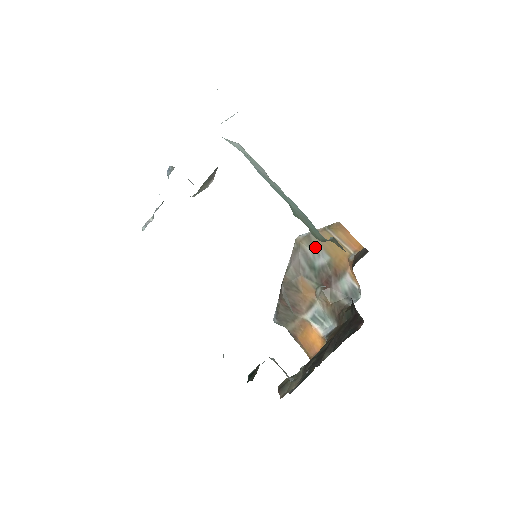
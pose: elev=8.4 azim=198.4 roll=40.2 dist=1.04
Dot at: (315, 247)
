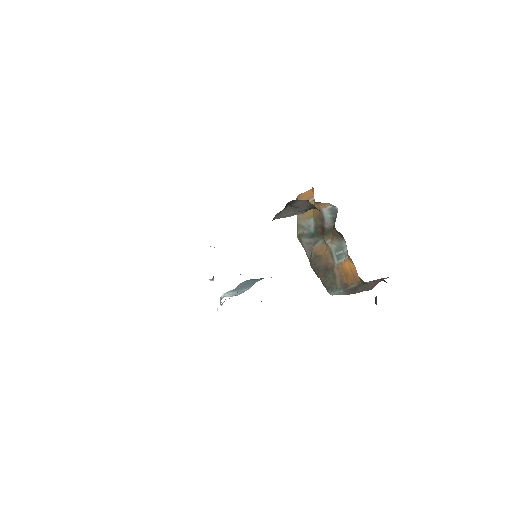
Dot at: (304, 225)
